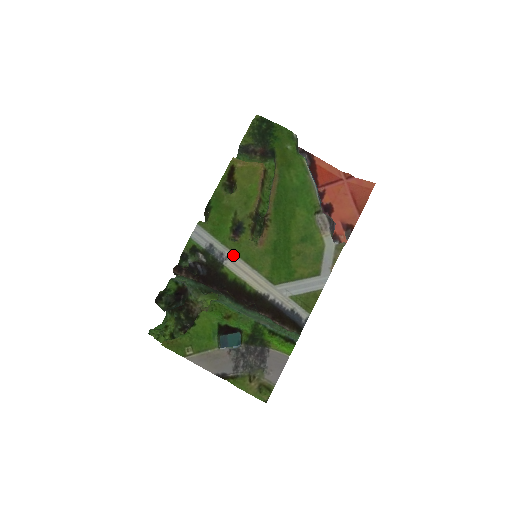
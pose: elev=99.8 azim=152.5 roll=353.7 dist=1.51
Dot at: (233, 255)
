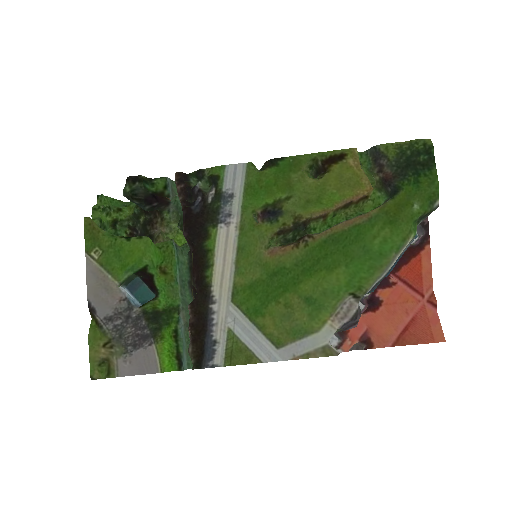
Dot at: (236, 229)
